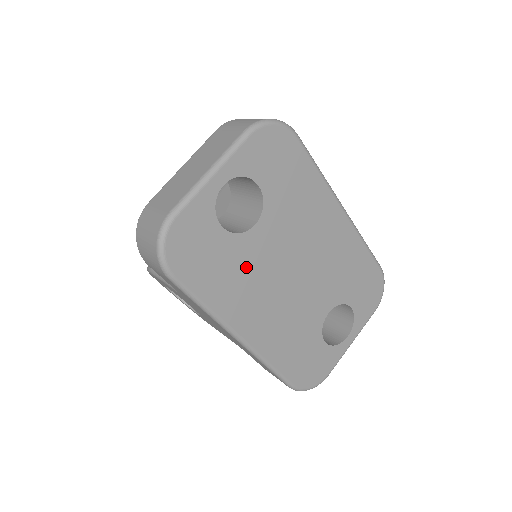
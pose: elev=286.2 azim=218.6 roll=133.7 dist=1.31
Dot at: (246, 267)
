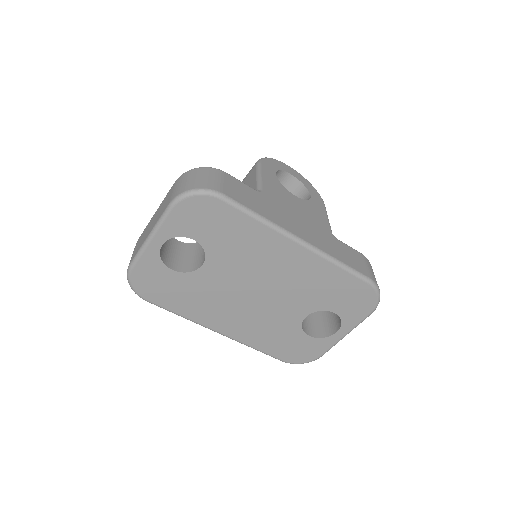
Dot at: (205, 292)
